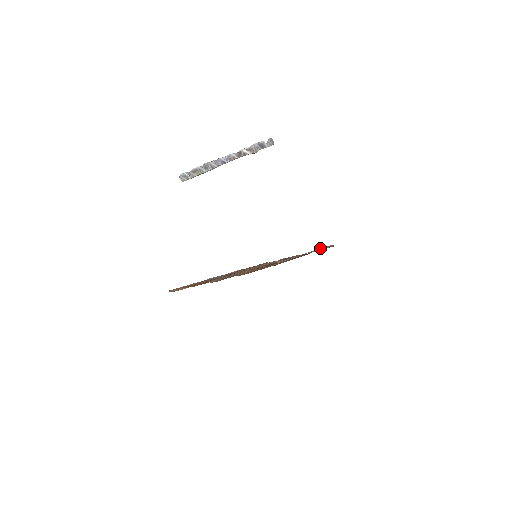
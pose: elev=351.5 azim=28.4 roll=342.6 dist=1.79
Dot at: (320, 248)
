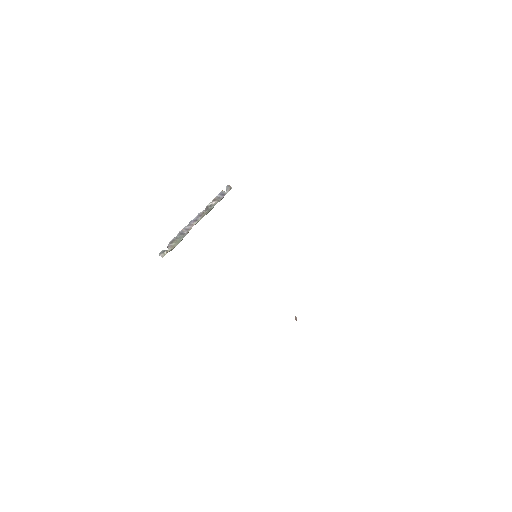
Dot at: occluded
